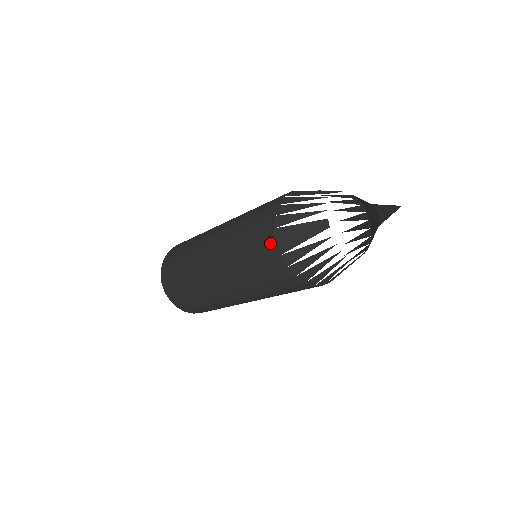
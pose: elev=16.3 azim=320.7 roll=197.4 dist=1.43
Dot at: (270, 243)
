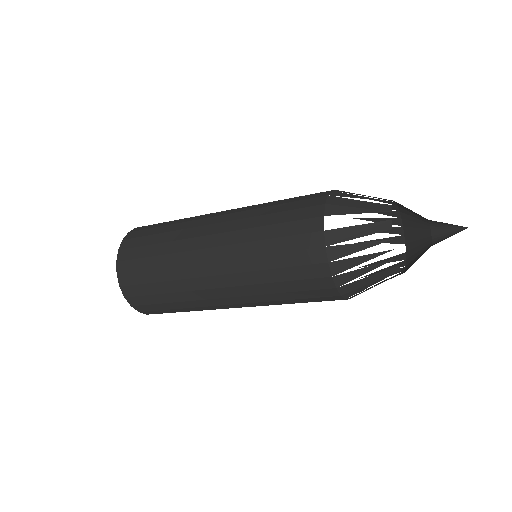
Dot at: (331, 296)
